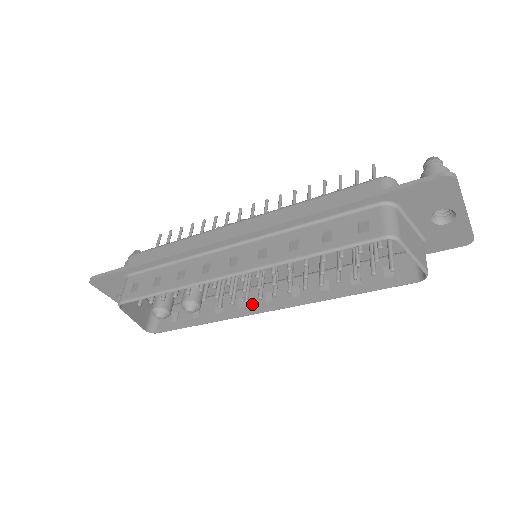
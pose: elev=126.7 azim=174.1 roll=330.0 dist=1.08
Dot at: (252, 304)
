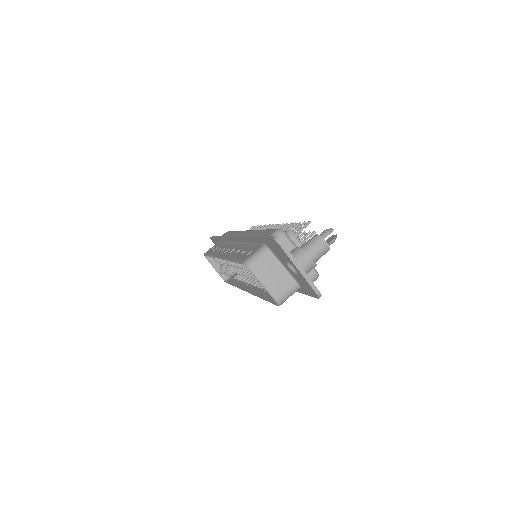
Dot at: (248, 285)
